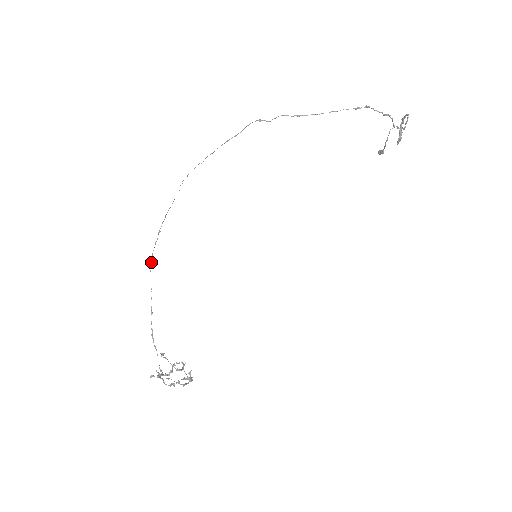
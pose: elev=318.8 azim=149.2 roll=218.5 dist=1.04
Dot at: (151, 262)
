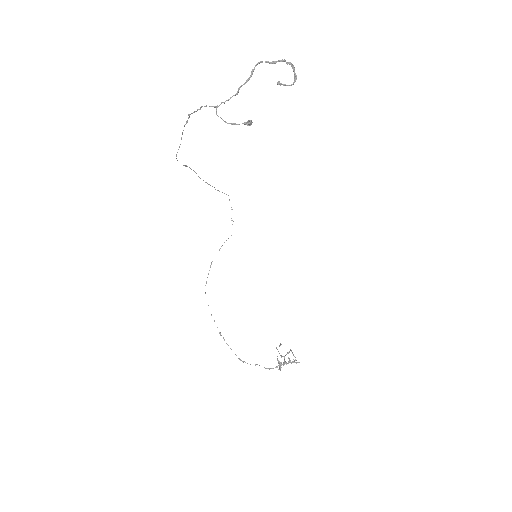
Dot at: occluded
